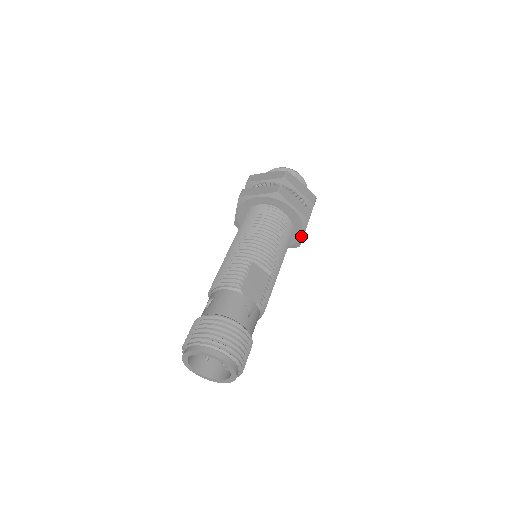
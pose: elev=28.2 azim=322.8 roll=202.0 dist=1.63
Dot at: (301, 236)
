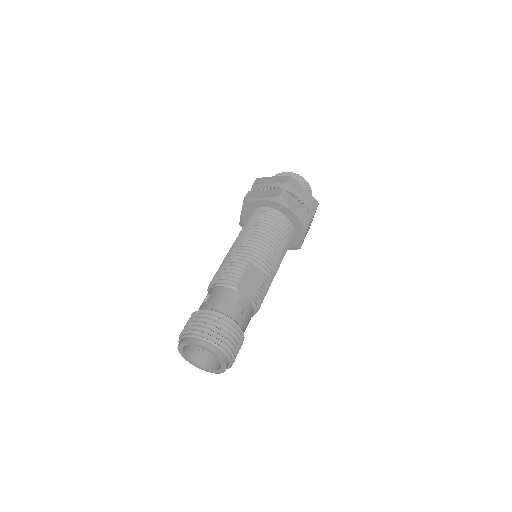
Dot at: (301, 239)
